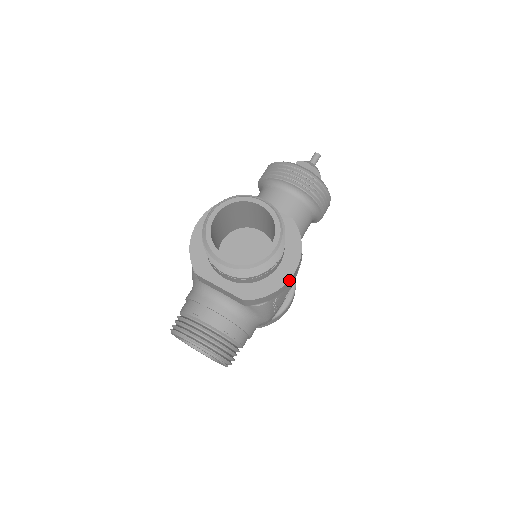
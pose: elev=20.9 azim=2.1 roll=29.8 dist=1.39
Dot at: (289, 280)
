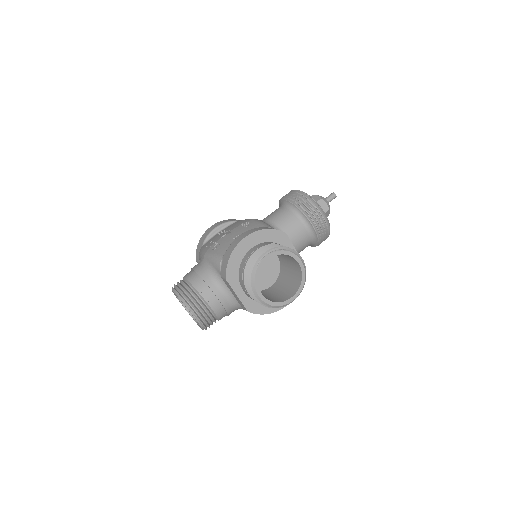
Dot at: (281, 308)
